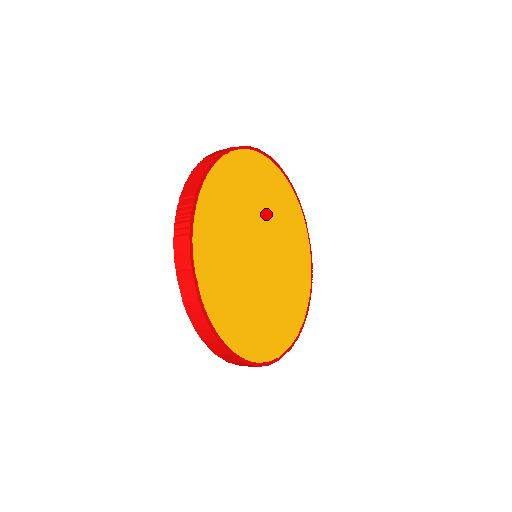
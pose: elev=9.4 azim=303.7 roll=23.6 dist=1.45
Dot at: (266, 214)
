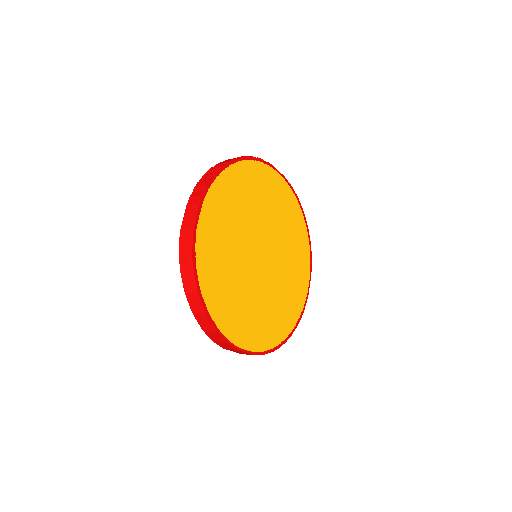
Dot at: (278, 231)
